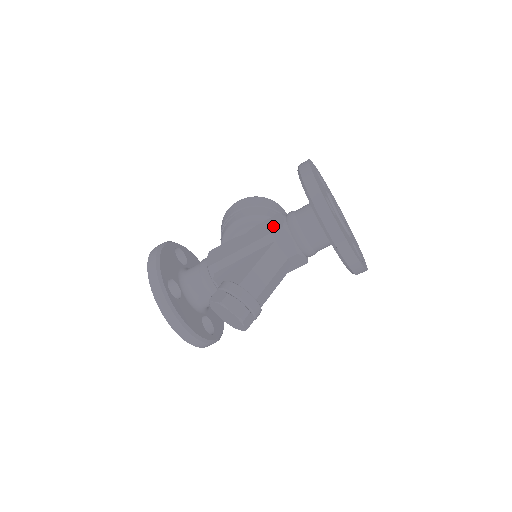
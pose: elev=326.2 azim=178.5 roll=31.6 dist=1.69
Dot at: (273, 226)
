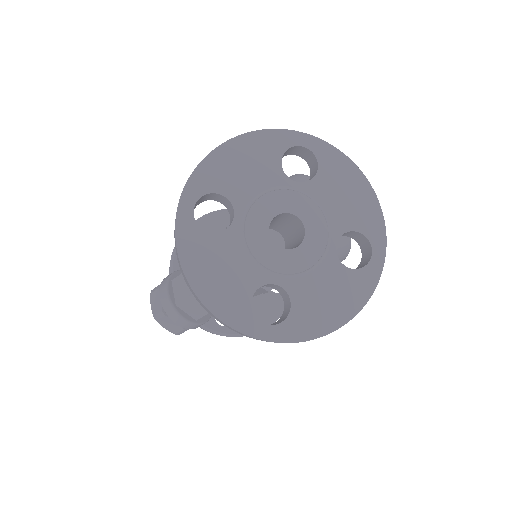
Dot at: occluded
